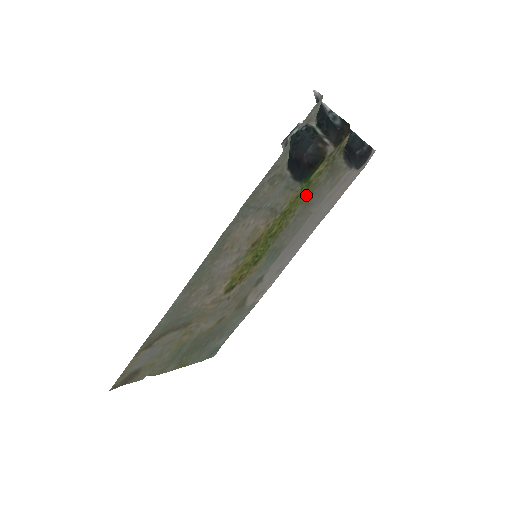
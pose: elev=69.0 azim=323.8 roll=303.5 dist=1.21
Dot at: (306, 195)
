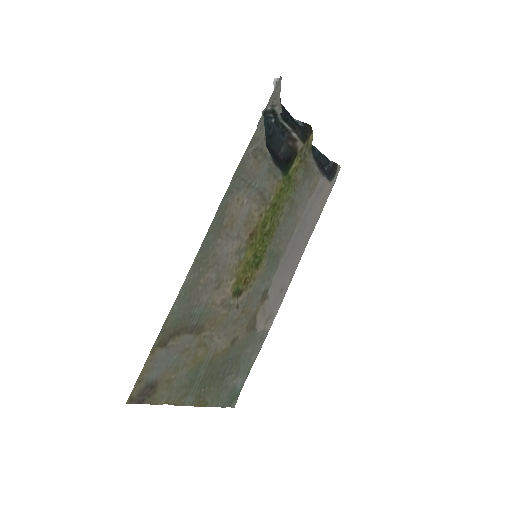
Dot at: (289, 192)
